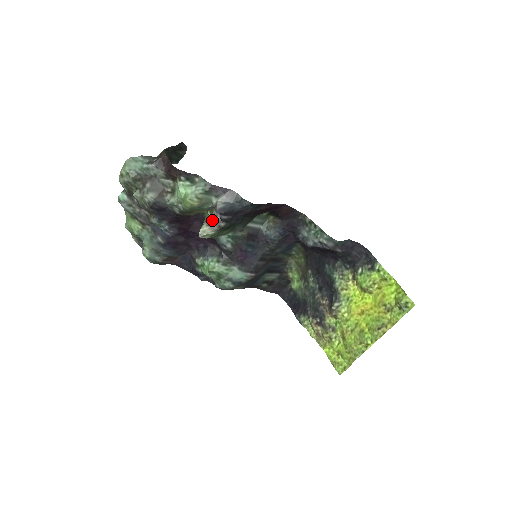
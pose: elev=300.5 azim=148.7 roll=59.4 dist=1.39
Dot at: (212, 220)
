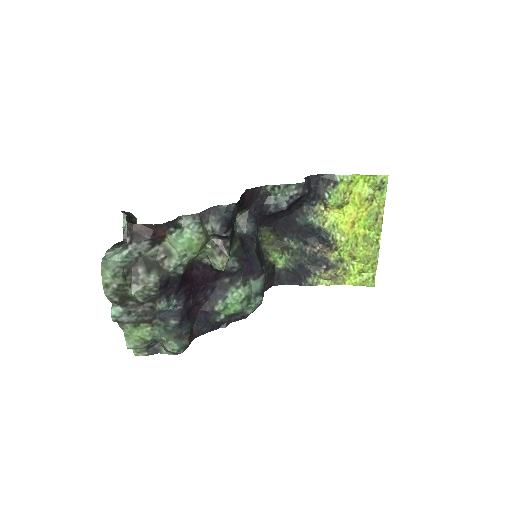
Dot at: (218, 248)
